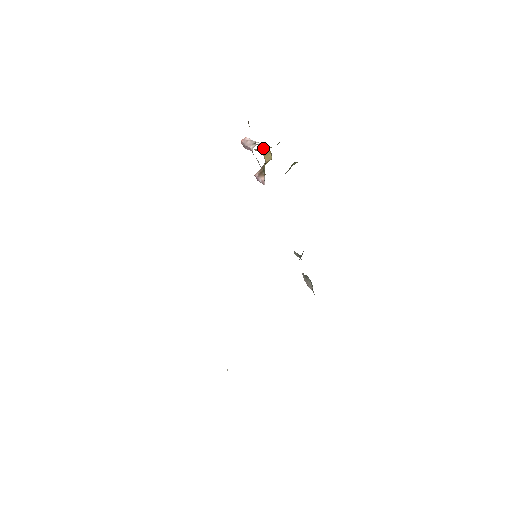
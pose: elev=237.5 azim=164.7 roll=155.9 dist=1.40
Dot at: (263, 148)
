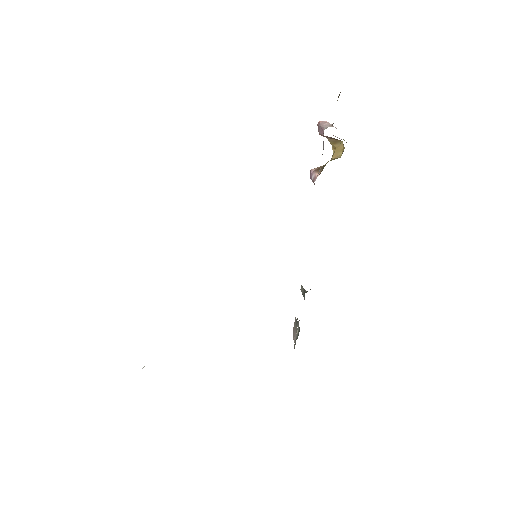
Dot at: (338, 140)
